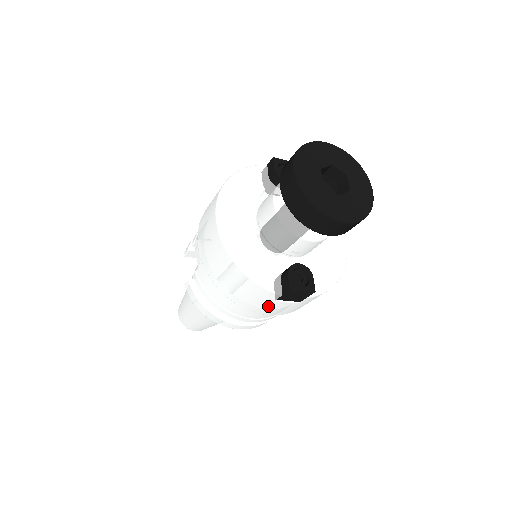
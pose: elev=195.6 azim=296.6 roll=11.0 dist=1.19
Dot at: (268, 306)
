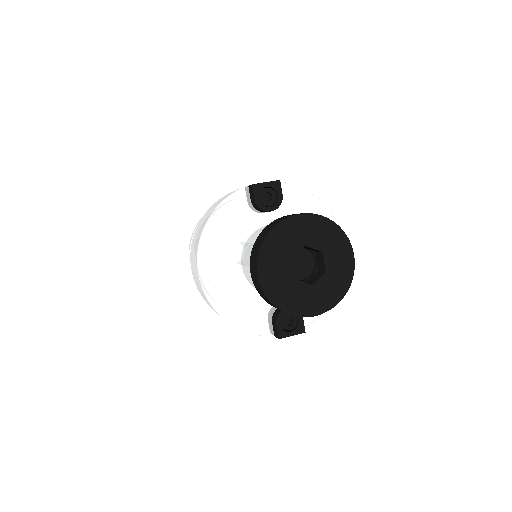
Dot at: occluded
